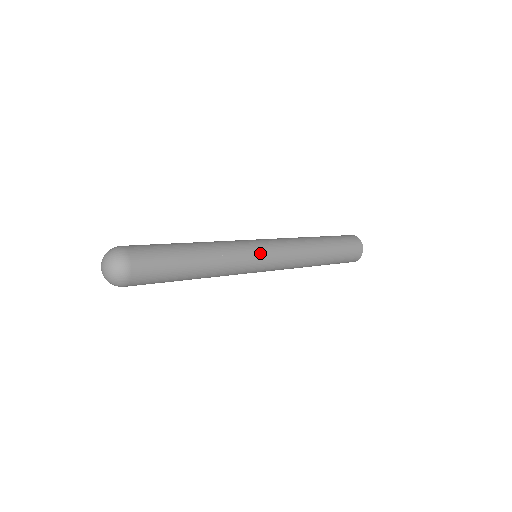
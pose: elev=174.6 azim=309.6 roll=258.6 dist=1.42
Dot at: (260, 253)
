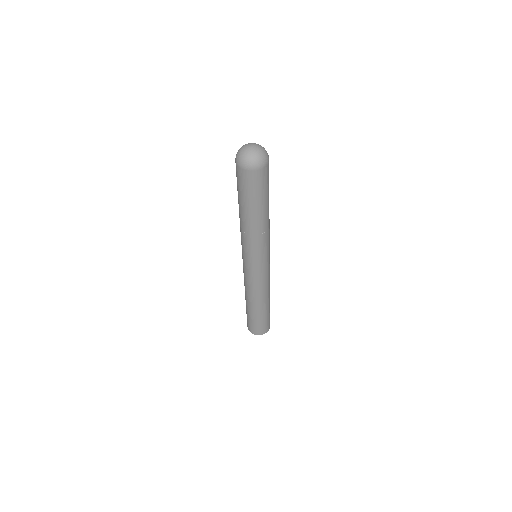
Dot at: (269, 250)
